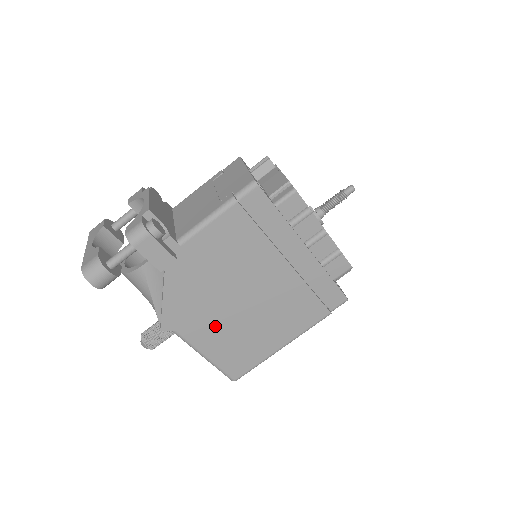
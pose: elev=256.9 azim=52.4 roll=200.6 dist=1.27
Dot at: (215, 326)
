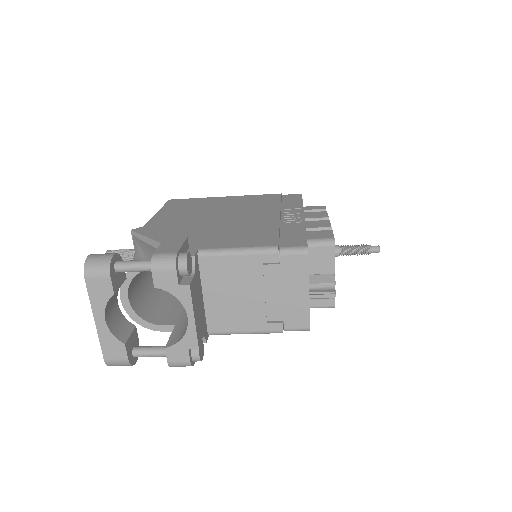
Dot at: occluded
